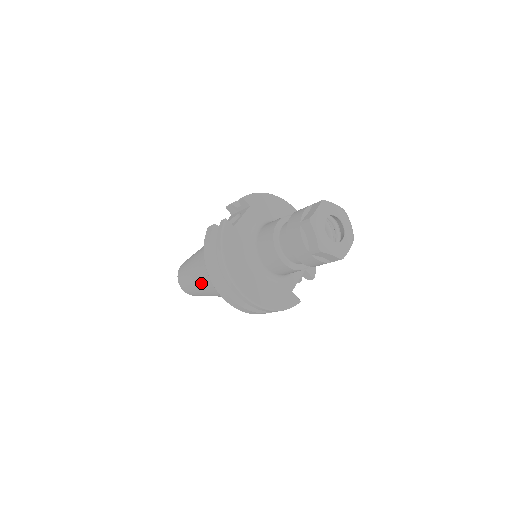
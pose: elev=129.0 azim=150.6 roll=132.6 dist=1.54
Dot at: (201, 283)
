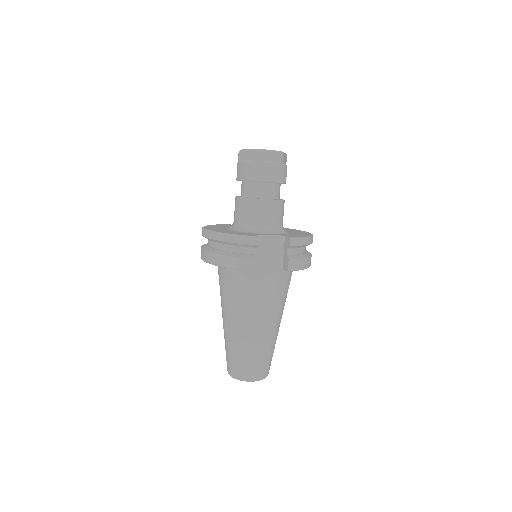
Dot at: (222, 315)
